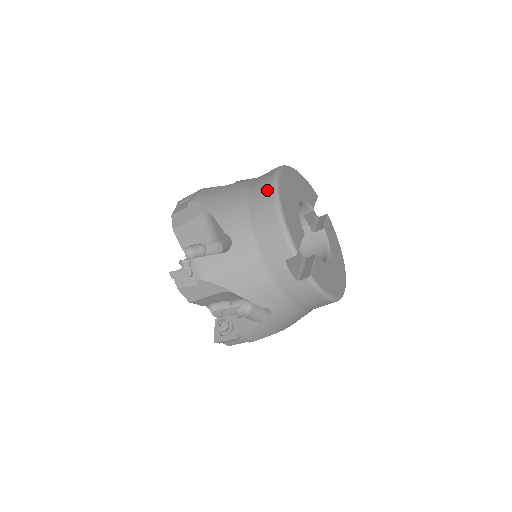
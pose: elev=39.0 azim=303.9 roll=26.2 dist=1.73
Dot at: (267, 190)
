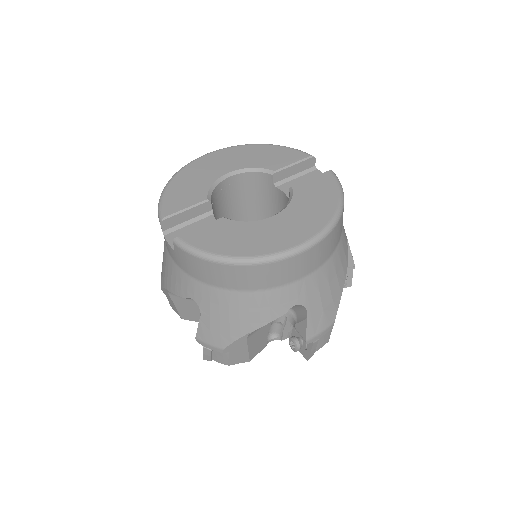
Dot at: occluded
